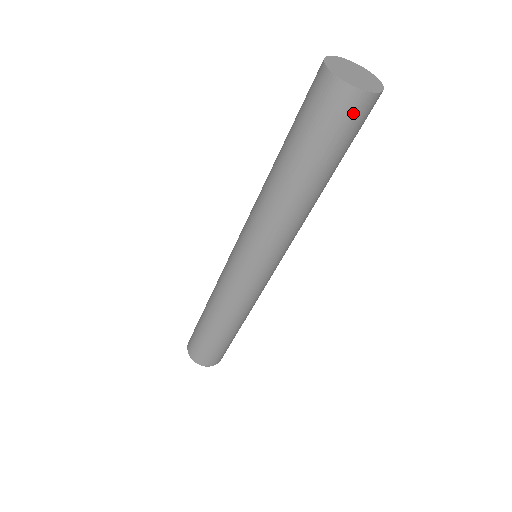
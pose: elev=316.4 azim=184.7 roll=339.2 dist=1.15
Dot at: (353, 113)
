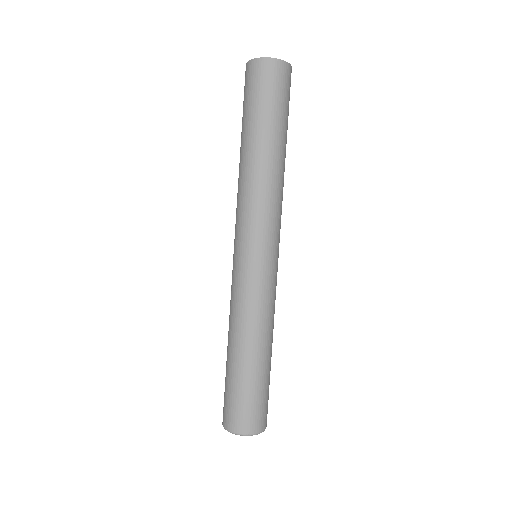
Dot at: (268, 75)
